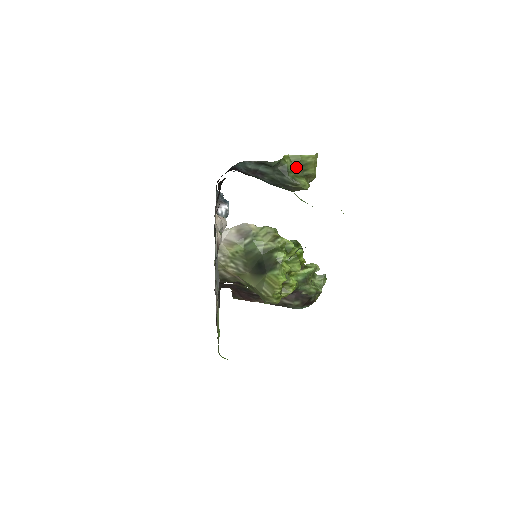
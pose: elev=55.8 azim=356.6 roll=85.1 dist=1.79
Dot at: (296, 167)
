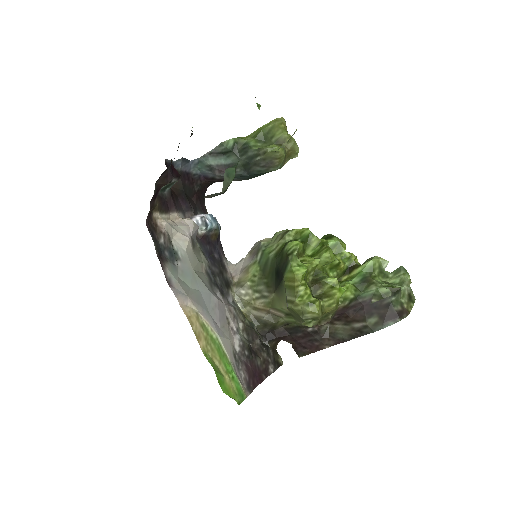
Dot at: (261, 140)
